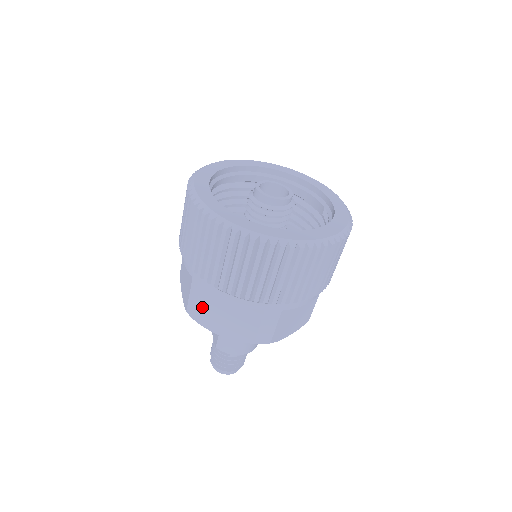
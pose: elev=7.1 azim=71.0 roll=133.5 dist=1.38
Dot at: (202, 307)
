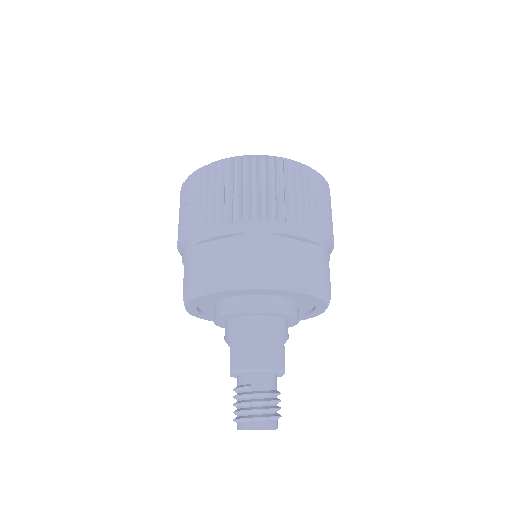
Dot at: (193, 268)
